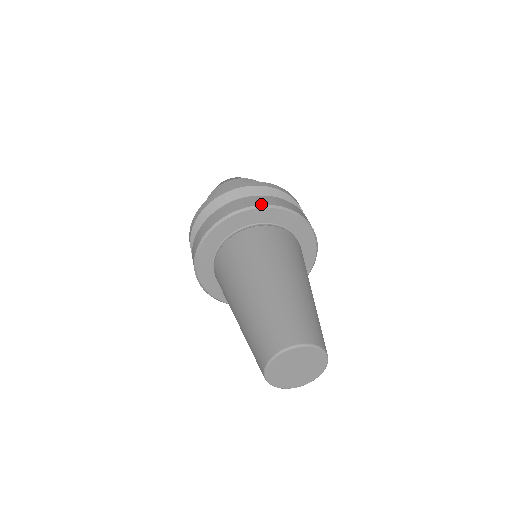
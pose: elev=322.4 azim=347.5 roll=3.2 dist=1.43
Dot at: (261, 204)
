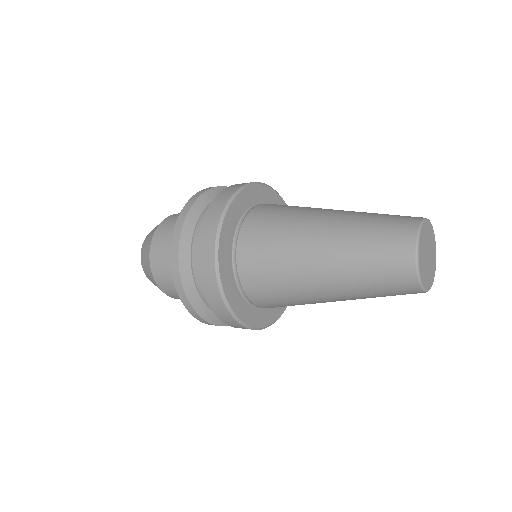
Dot at: (242, 185)
